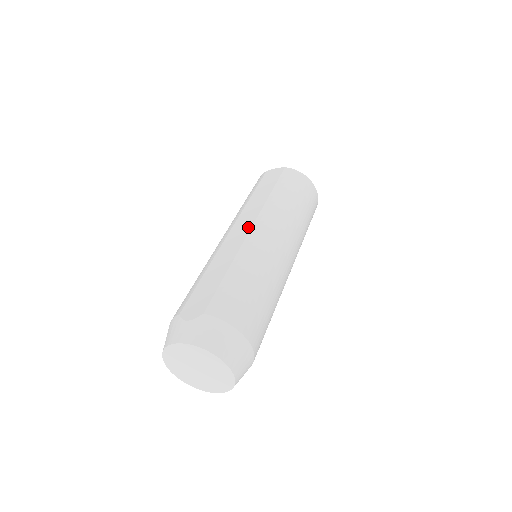
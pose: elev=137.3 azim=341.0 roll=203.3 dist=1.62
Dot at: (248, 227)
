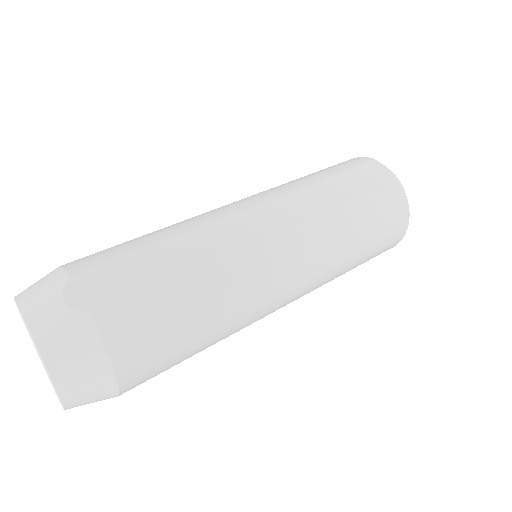
Dot at: (272, 228)
